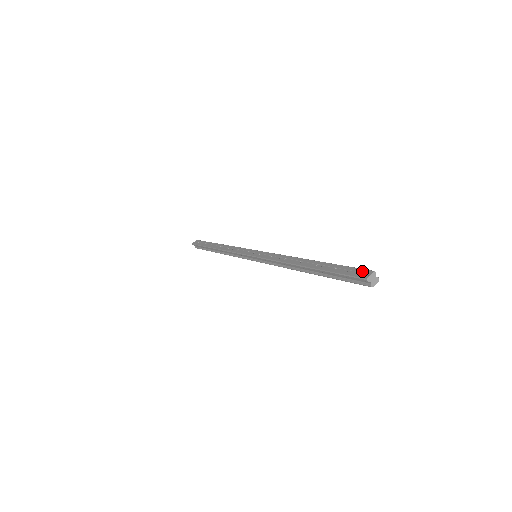
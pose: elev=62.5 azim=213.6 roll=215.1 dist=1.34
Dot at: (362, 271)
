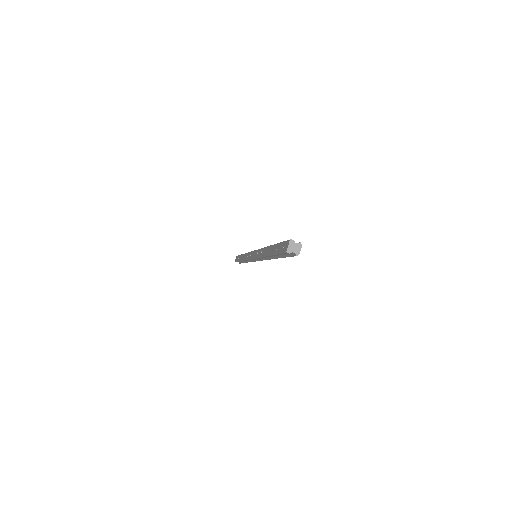
Dot at: (285, 244)
